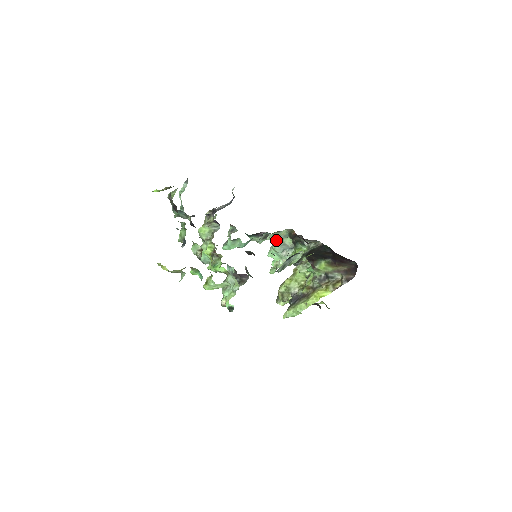
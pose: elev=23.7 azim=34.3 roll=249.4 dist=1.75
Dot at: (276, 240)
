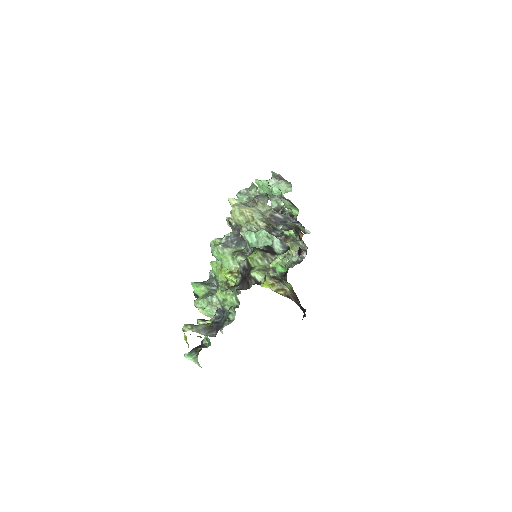
Dot at: occluded
